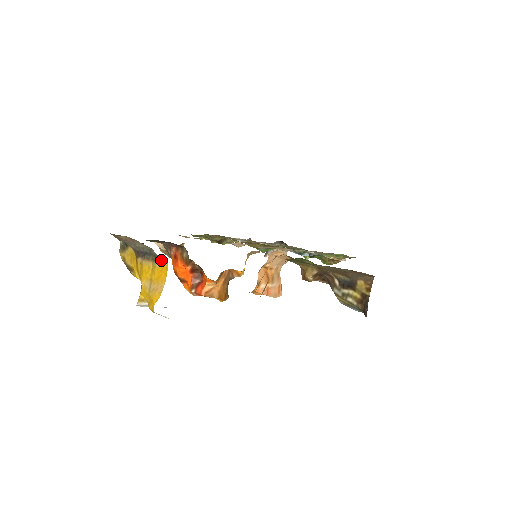
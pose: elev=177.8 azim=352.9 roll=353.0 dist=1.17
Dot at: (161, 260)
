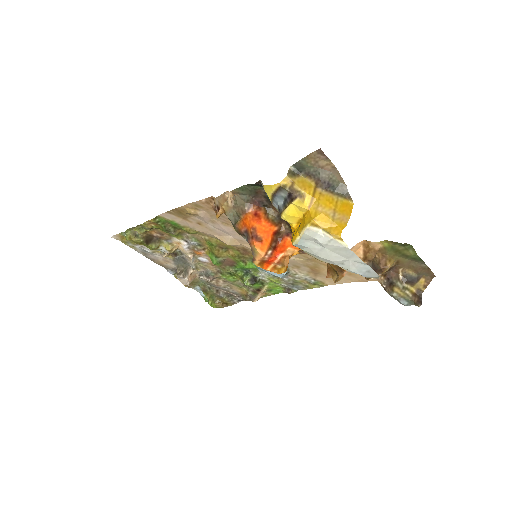
Dot at: (348, 198)
